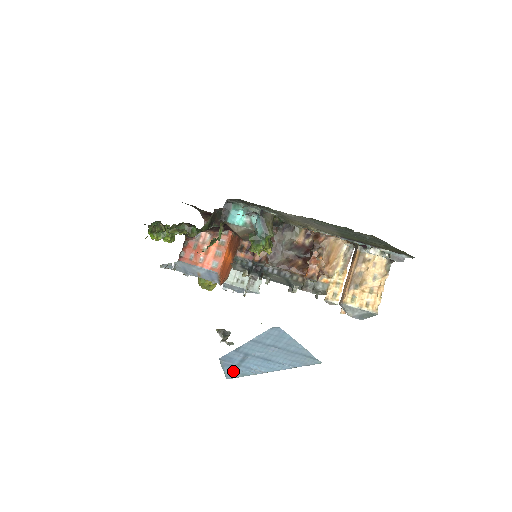
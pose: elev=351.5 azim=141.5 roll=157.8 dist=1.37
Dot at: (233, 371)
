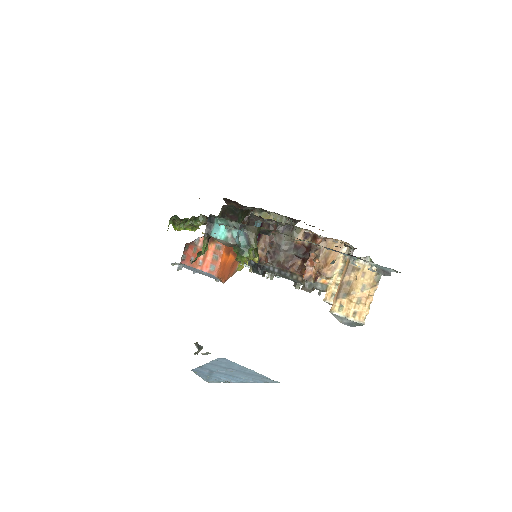
Dot at: (208, 379)
